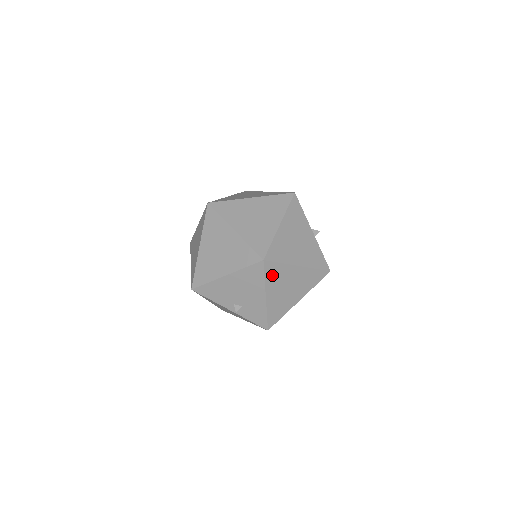
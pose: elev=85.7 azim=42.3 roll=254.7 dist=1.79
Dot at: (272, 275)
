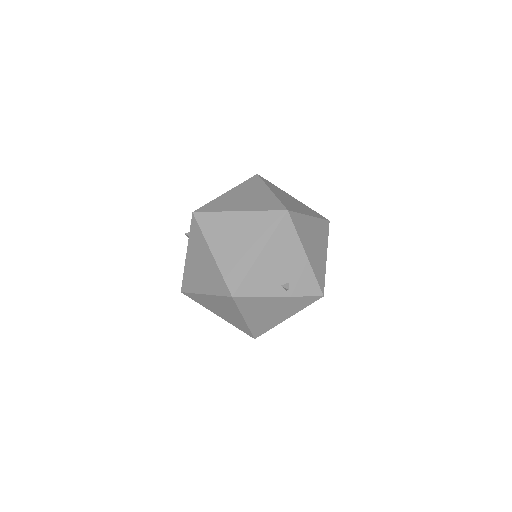
Dot at: (299, 228)
